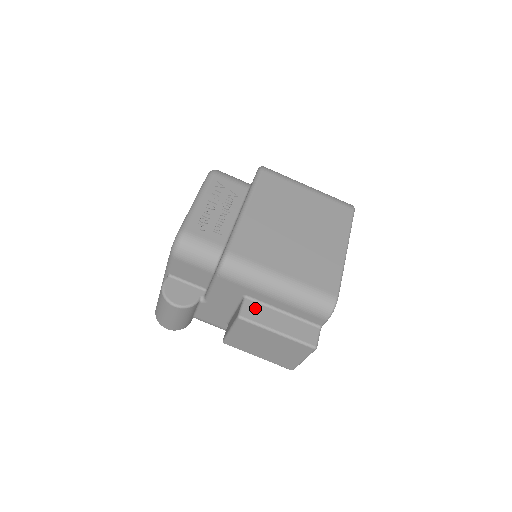
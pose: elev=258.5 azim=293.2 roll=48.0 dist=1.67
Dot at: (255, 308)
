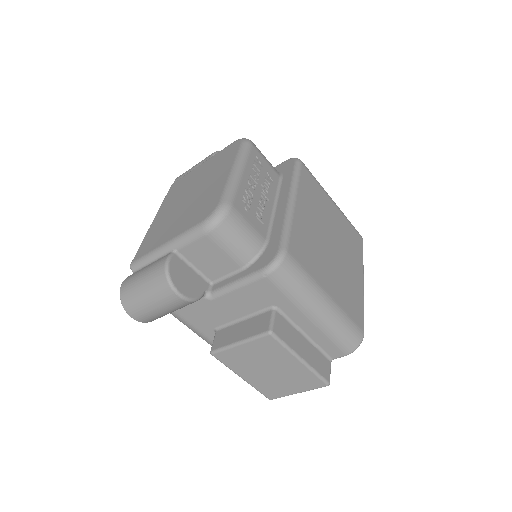
Dot at: (284, 325)
